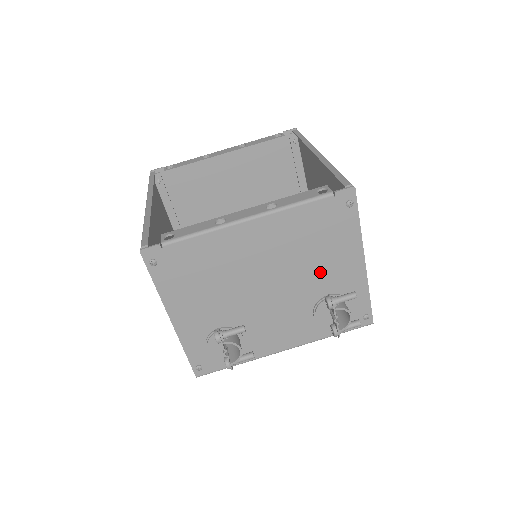
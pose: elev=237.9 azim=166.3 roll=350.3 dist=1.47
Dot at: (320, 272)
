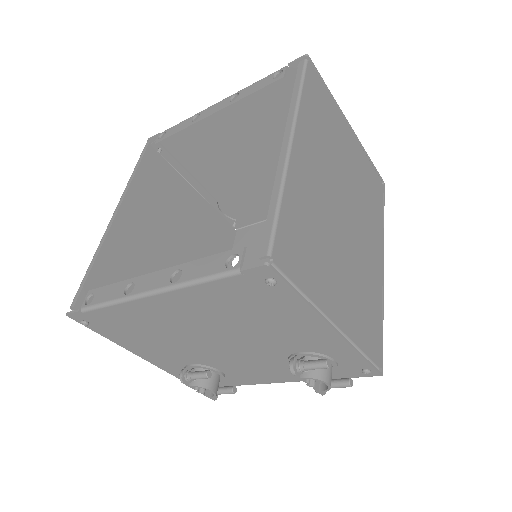
Dot at: (275, 335)
